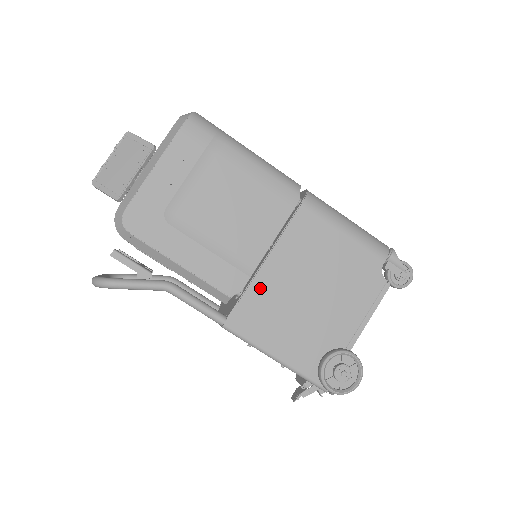
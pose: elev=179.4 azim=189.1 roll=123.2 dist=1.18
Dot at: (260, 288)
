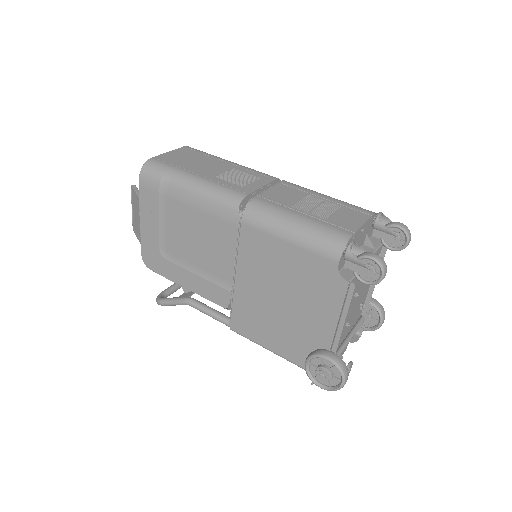
Dot at: (241, 300)
